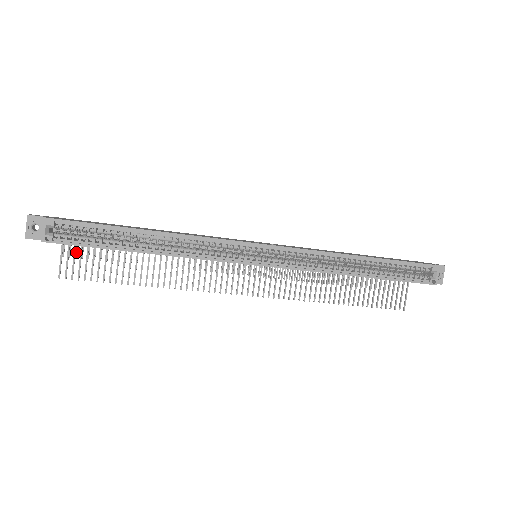
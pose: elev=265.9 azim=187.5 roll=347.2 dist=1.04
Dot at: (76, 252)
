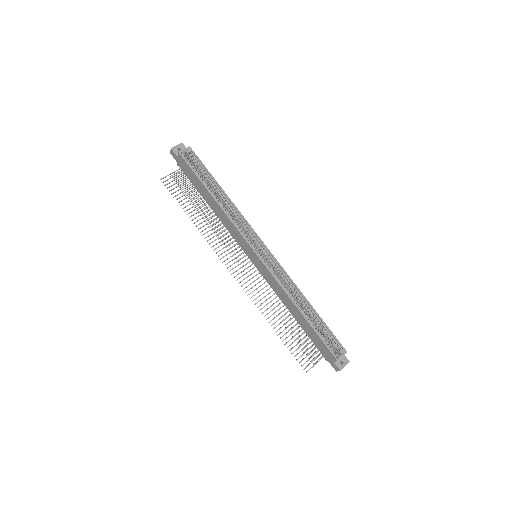
Dot at: (178, 180)
